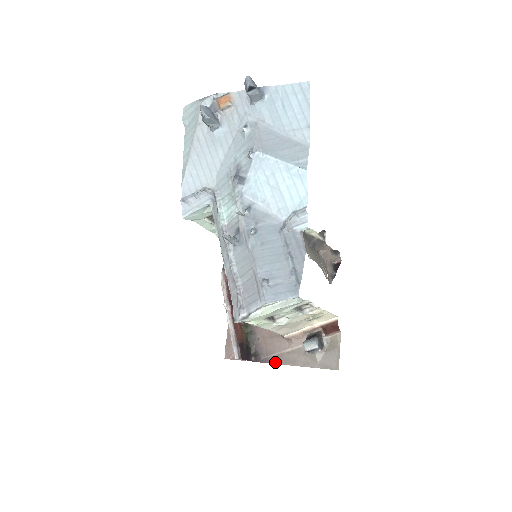
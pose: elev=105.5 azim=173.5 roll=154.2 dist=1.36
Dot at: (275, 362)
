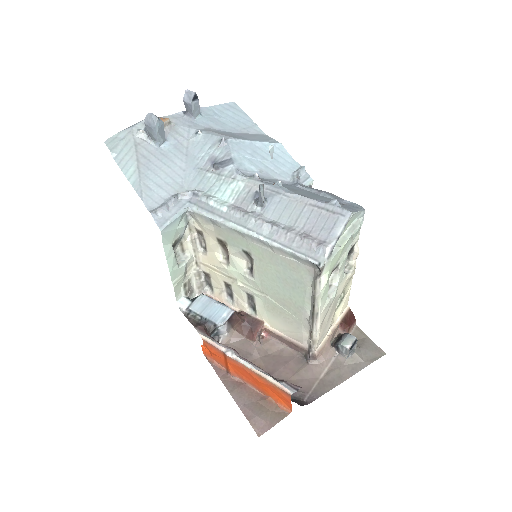
Dot at: (322, 392)
